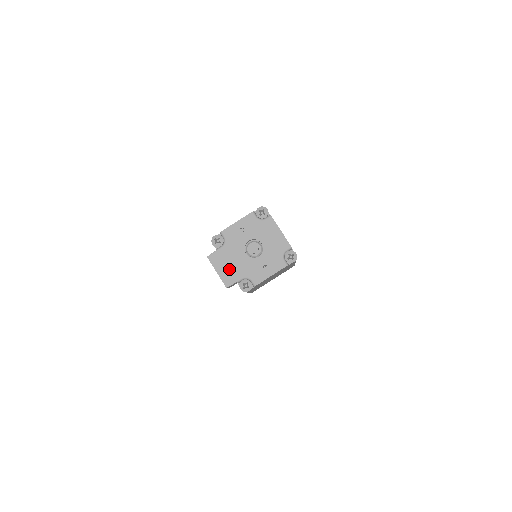
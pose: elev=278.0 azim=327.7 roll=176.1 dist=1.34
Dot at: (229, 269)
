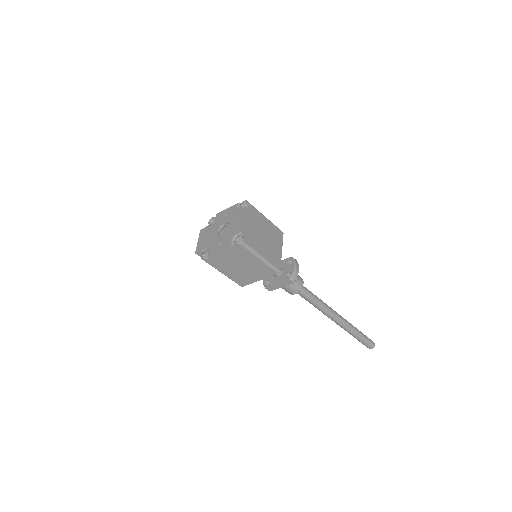
Dot at: (204, 240)
